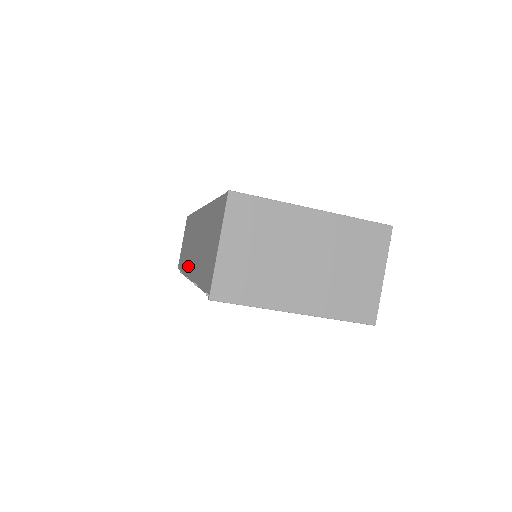
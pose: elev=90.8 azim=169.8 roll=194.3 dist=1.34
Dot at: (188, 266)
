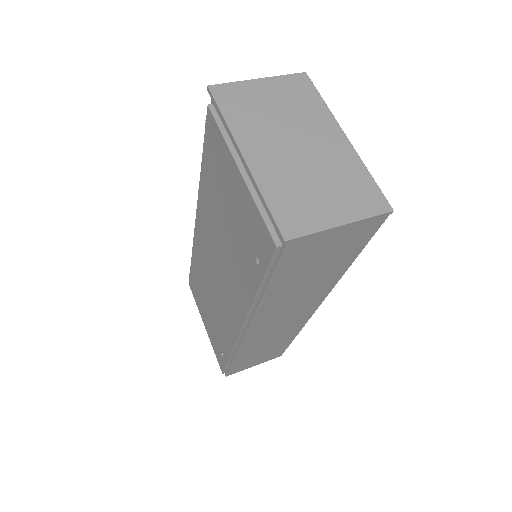
Dot at: occluded
